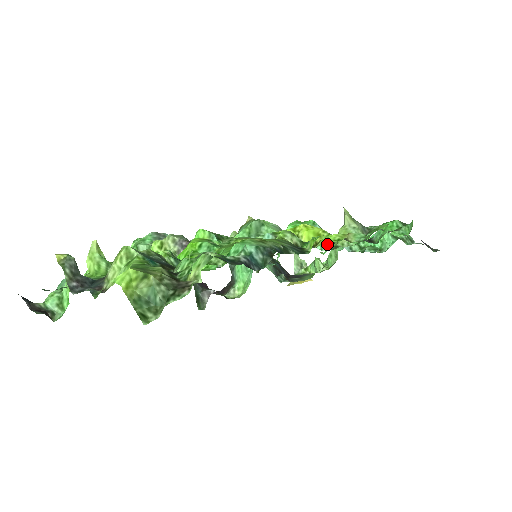
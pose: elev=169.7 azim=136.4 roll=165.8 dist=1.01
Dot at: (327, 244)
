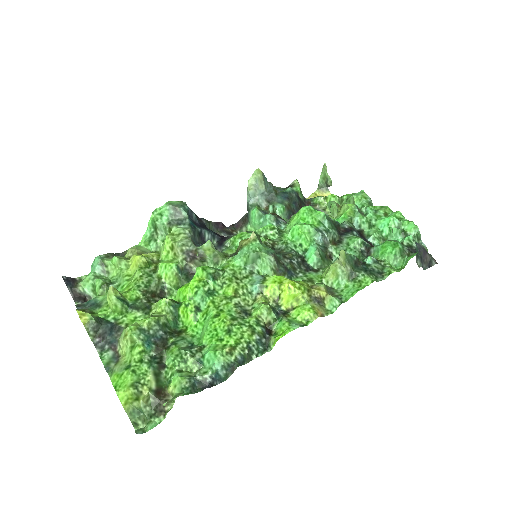
Dot at: (320, 262)
